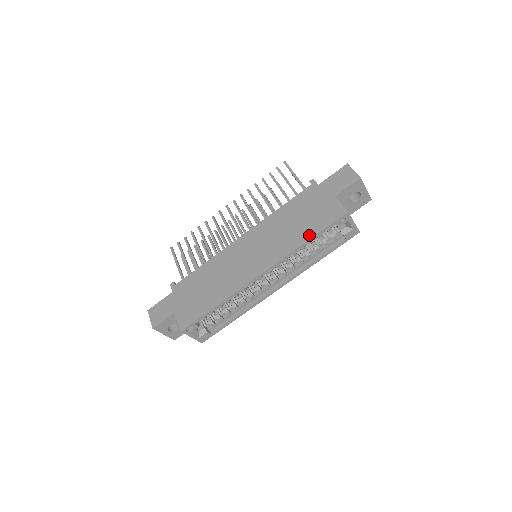
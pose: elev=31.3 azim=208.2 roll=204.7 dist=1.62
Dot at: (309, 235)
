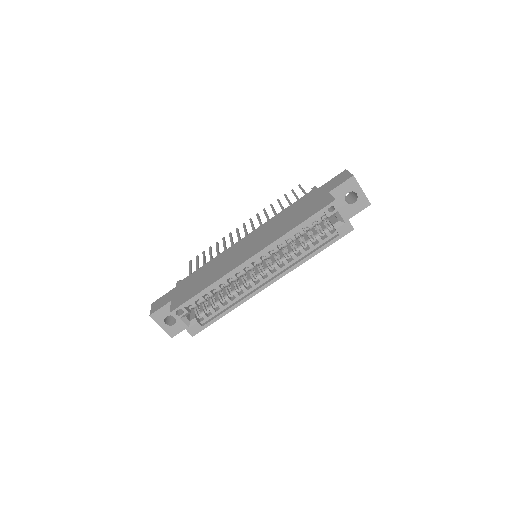
Dot at: (298, 223)
